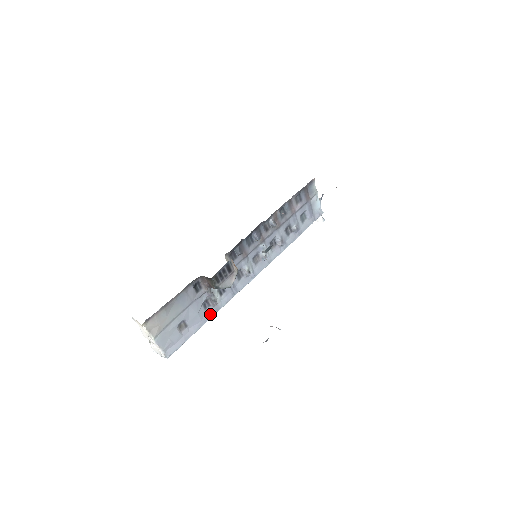
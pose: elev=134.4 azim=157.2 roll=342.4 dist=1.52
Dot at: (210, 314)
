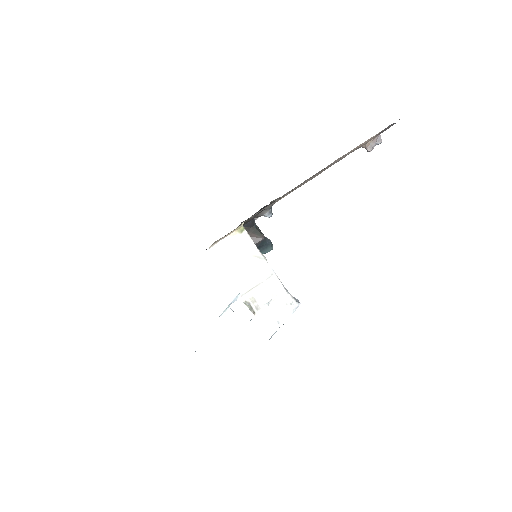
Dot at: occluded
